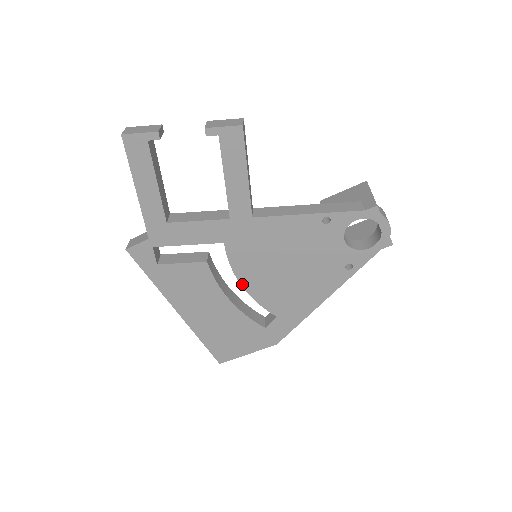
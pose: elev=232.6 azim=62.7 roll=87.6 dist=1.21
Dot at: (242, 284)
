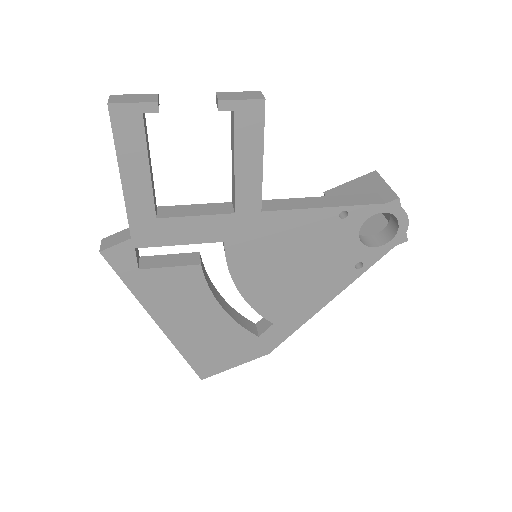
Dot at: (239, 289)
